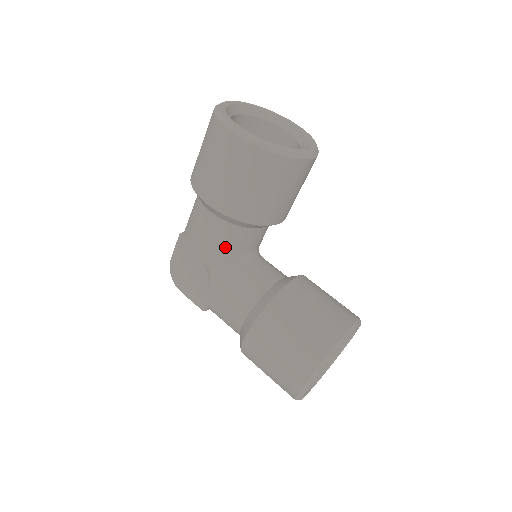
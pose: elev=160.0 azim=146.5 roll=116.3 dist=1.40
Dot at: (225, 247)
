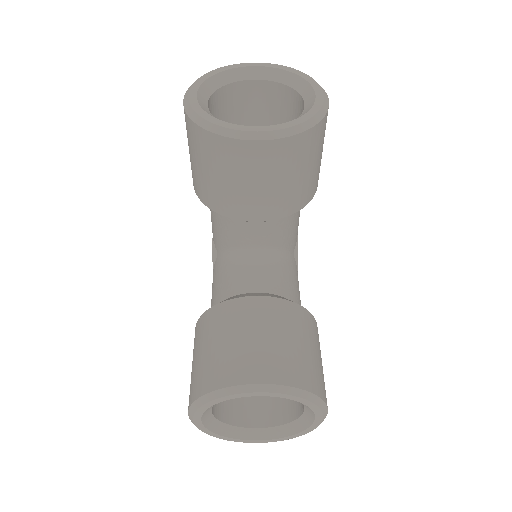
Dot at: (219, 232)
